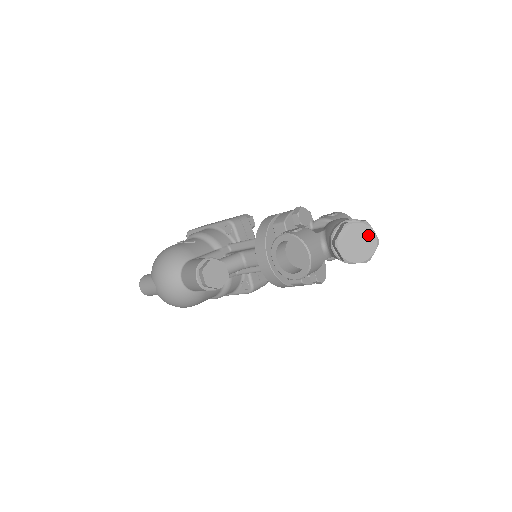
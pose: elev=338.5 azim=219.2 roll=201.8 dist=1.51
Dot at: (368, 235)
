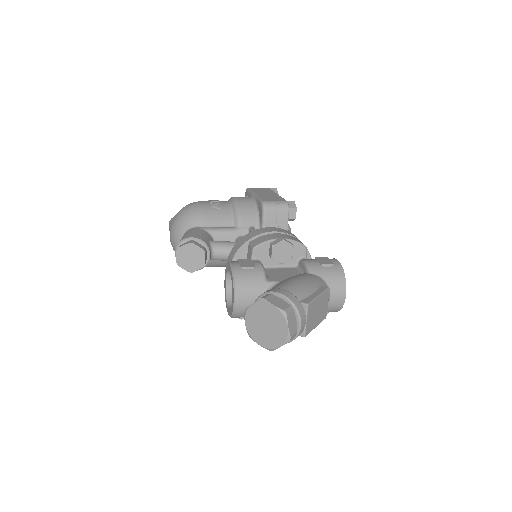
Dot at: (280, 325)
